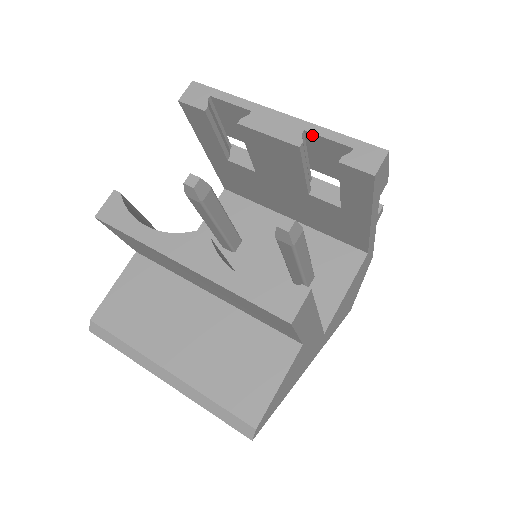
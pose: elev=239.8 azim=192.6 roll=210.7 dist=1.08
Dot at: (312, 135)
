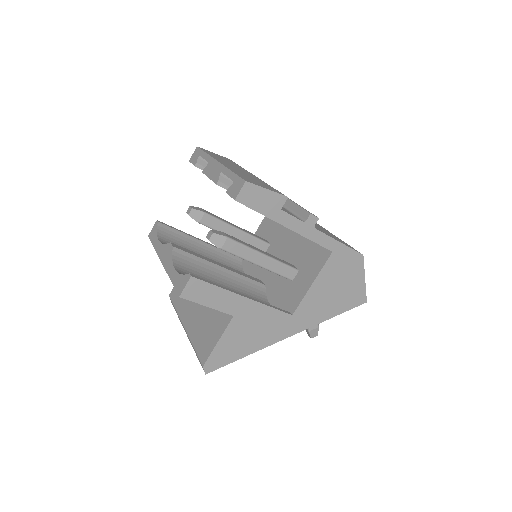
Dot at: (225, 175)
